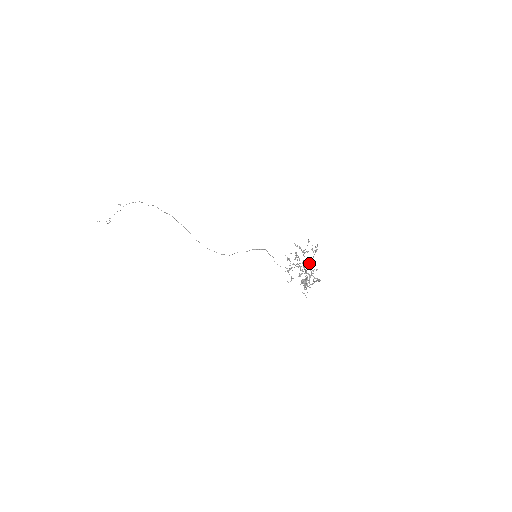
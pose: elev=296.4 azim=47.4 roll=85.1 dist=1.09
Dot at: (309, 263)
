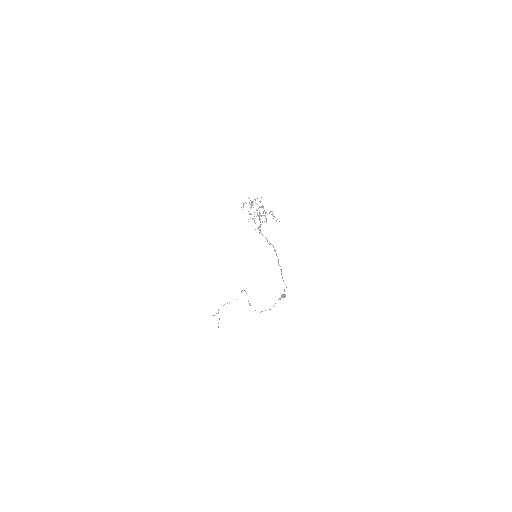
Dot at: occluded
